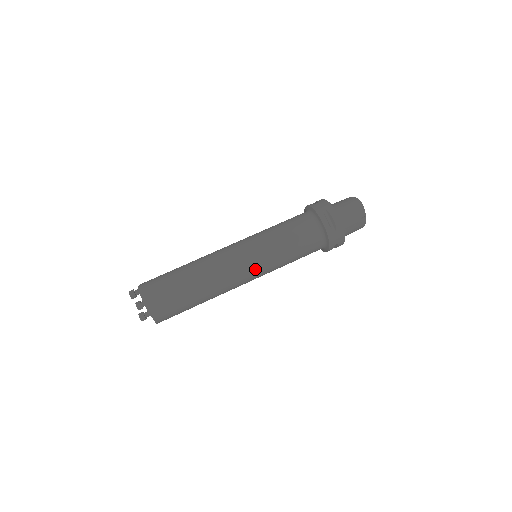
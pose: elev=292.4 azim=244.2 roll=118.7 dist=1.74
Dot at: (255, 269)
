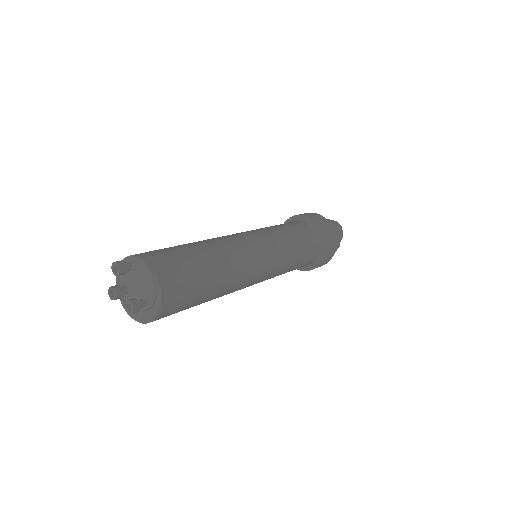
Dot at: (270, 266)
